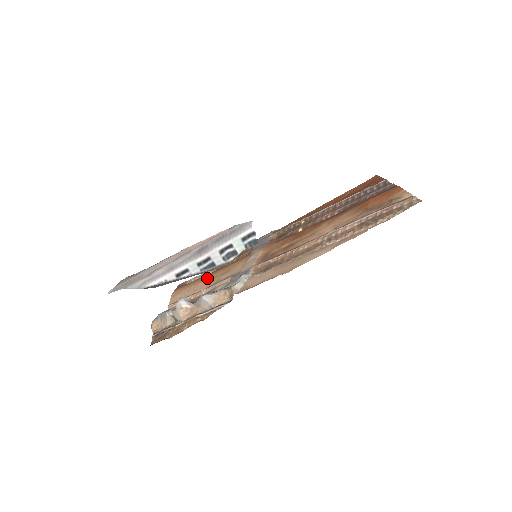
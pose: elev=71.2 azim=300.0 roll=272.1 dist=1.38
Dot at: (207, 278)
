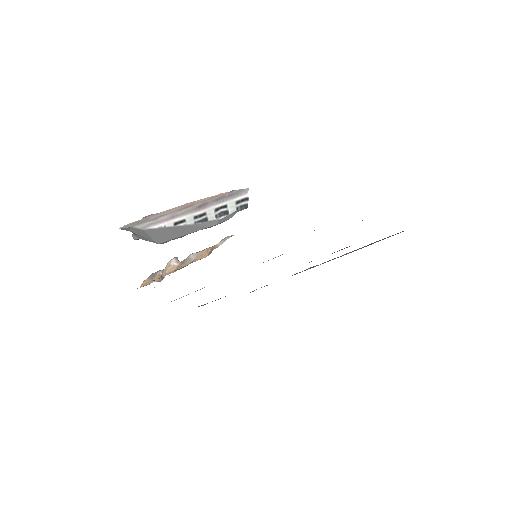
Dot at: occluded
